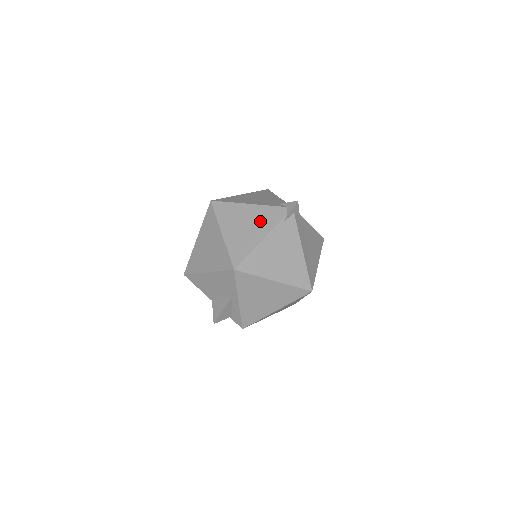
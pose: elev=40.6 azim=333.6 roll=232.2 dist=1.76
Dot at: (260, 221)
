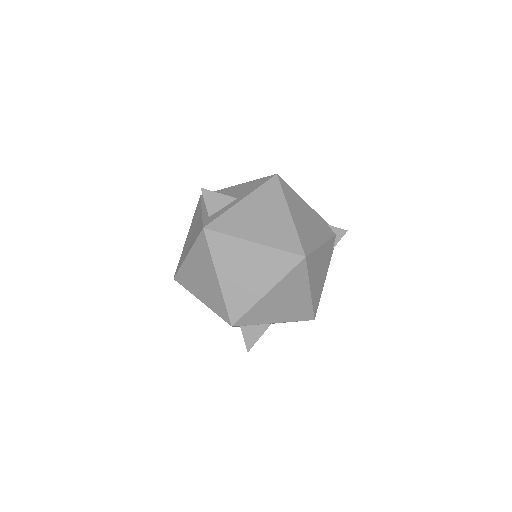
Dot at: occluded
